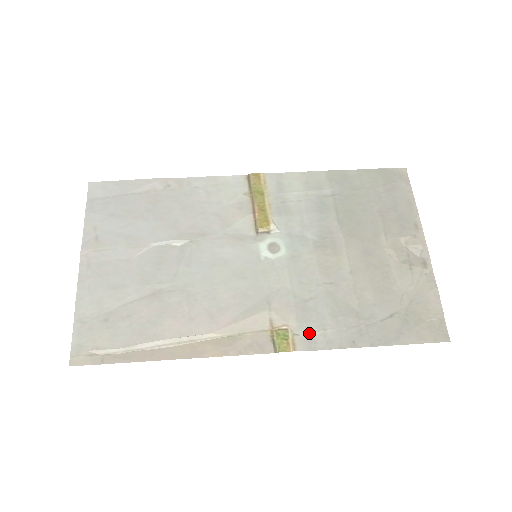
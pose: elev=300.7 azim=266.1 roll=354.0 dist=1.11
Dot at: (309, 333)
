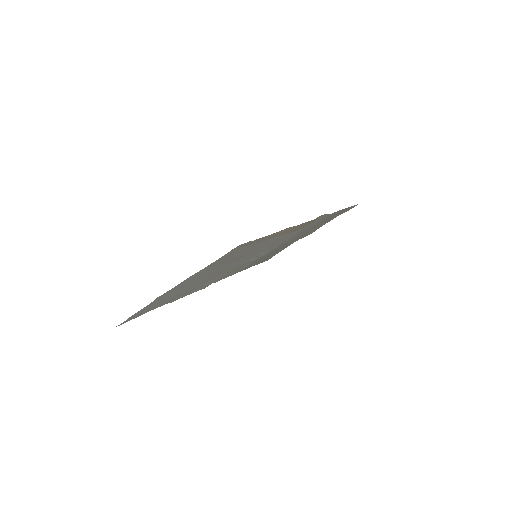
Dot at: occluded
